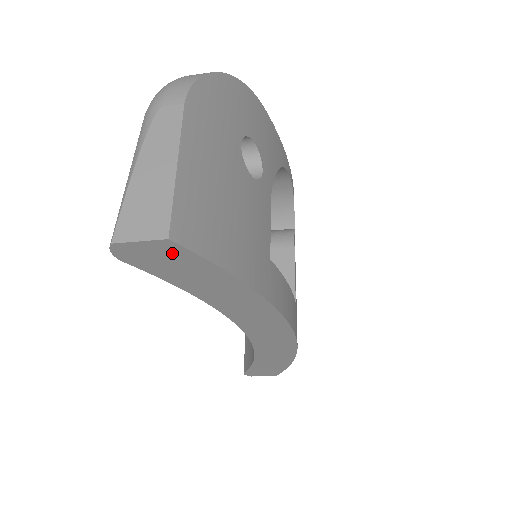
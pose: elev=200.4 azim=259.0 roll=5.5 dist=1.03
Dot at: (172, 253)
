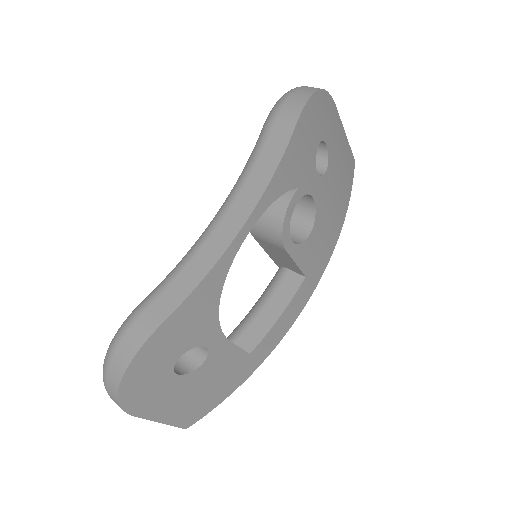
Dot at: occluded
